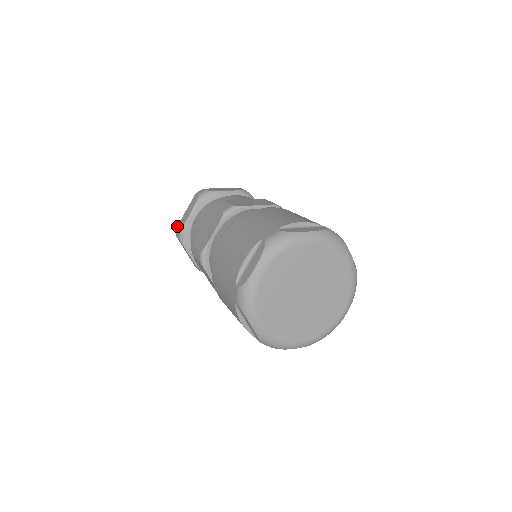
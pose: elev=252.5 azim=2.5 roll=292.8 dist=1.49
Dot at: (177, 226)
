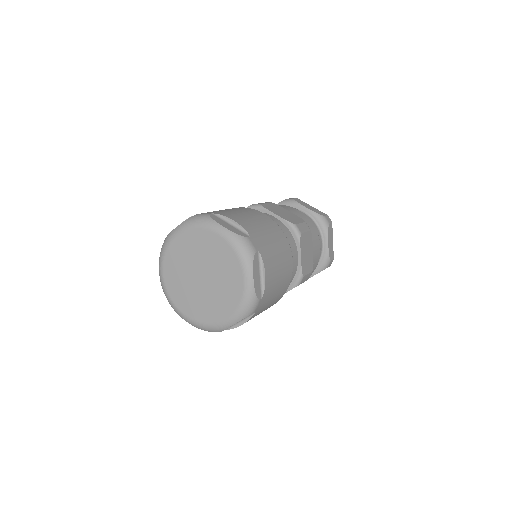
Dot at: occluded
